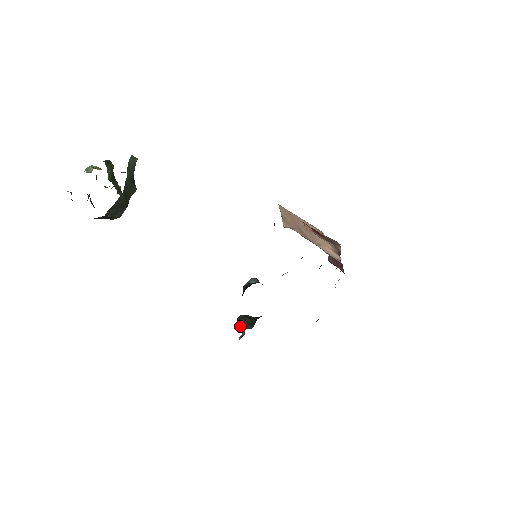
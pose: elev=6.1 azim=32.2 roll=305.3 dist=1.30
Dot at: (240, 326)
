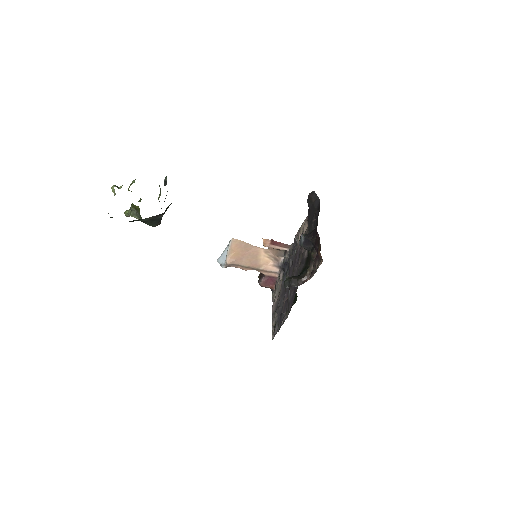
Dot at: (296, 280)
